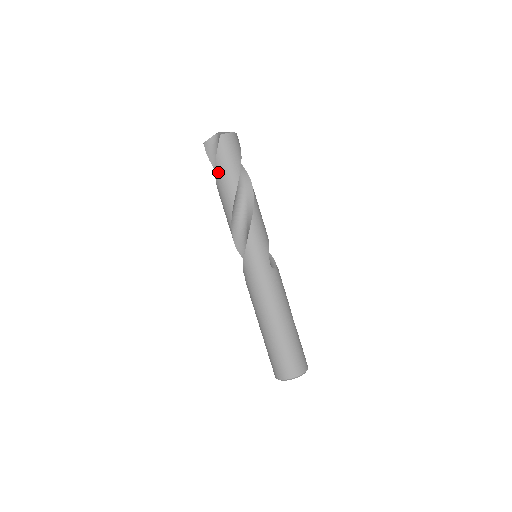
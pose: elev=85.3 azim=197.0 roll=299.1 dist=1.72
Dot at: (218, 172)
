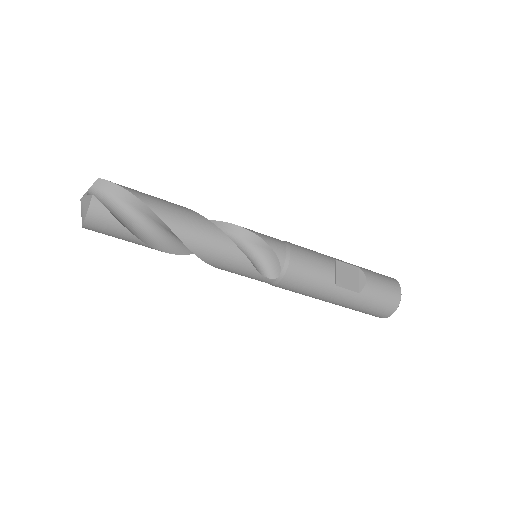
Dot at: occluded
